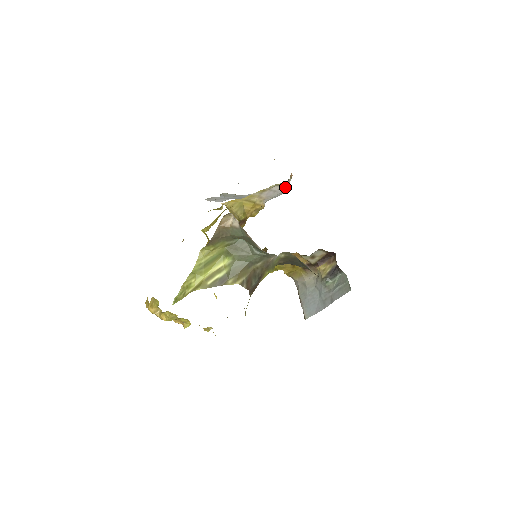
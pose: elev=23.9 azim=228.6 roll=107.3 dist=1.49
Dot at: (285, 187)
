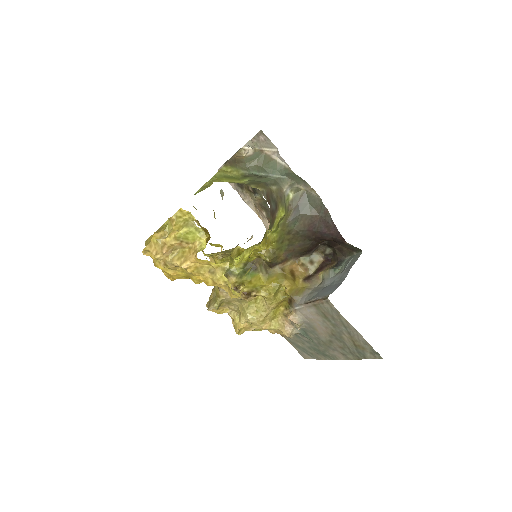
Dot at: occluded
